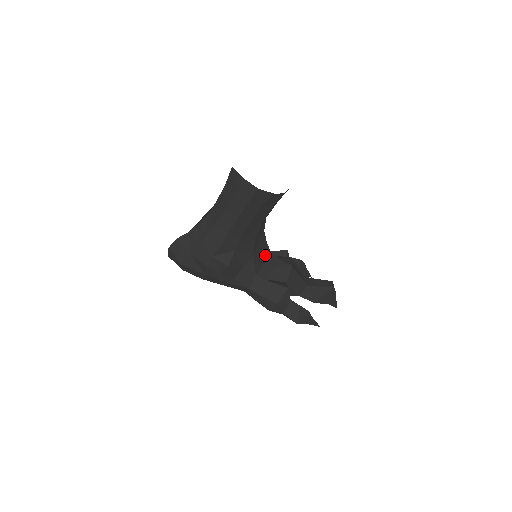
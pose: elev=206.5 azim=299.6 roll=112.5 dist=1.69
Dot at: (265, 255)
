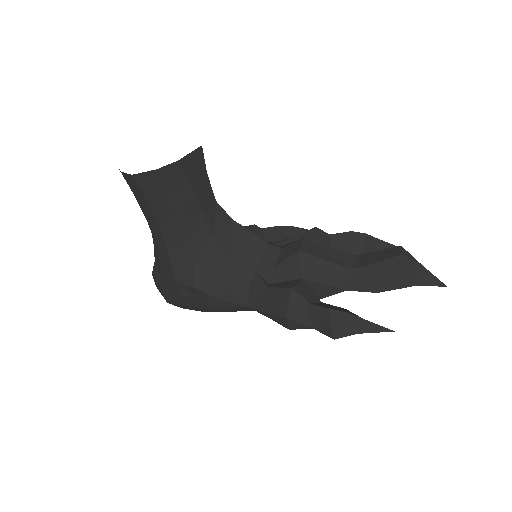
Dot at: (257, 251)
